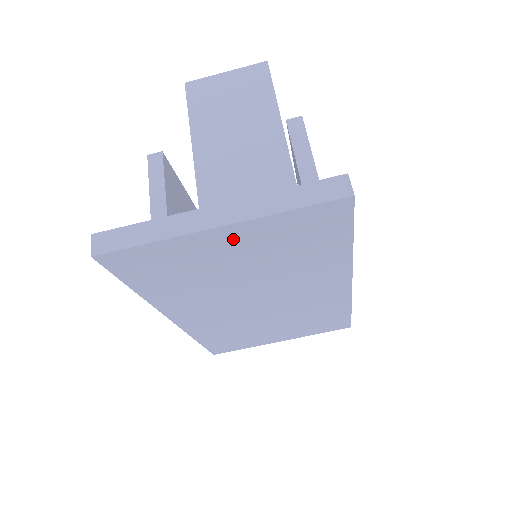
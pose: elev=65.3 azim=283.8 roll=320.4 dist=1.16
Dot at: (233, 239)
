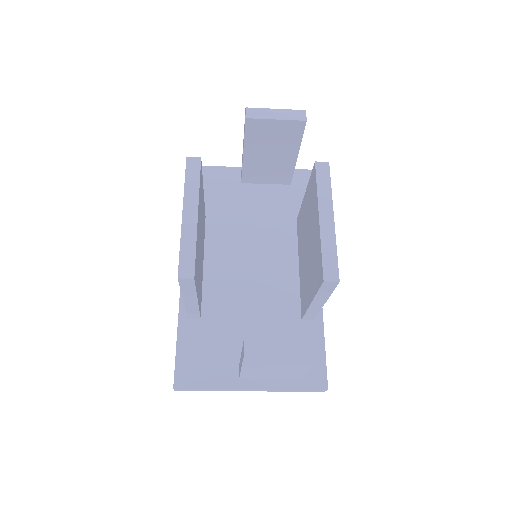
Dot at: occluded
